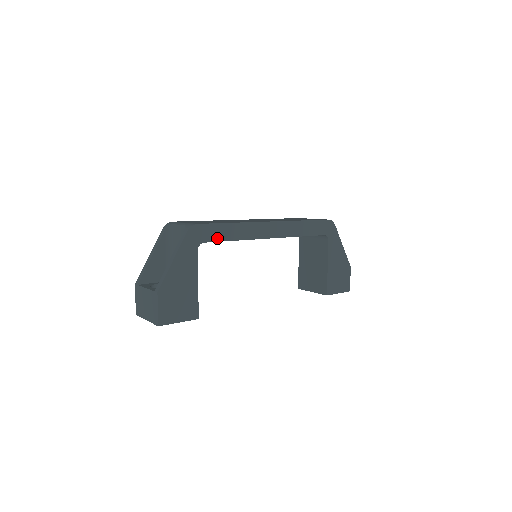
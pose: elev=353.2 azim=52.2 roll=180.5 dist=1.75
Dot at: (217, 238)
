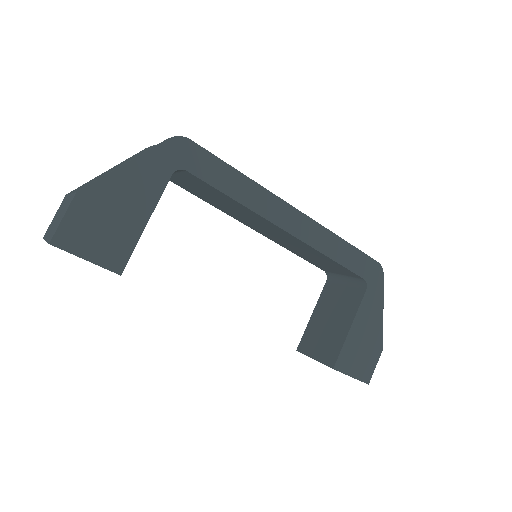
Dot at: (209, 178)
